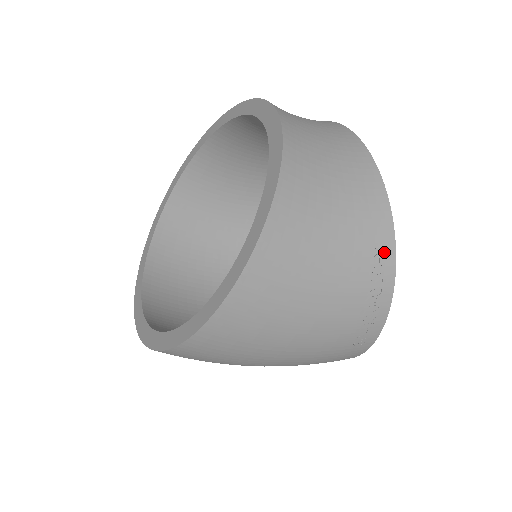
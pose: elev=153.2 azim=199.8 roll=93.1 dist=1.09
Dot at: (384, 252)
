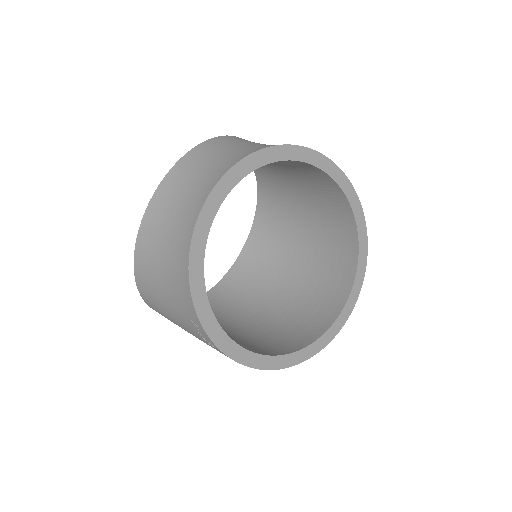
Dot at: (198, 326)
